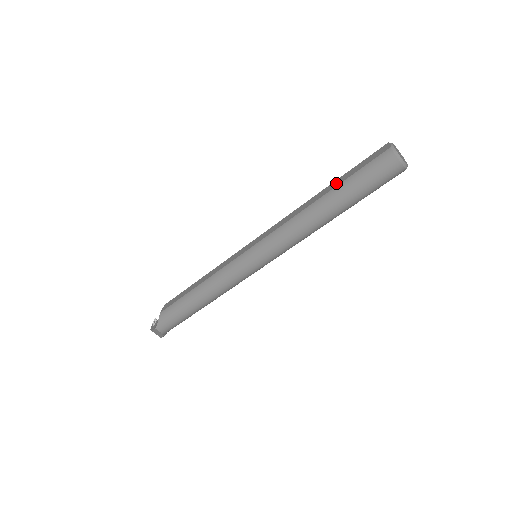
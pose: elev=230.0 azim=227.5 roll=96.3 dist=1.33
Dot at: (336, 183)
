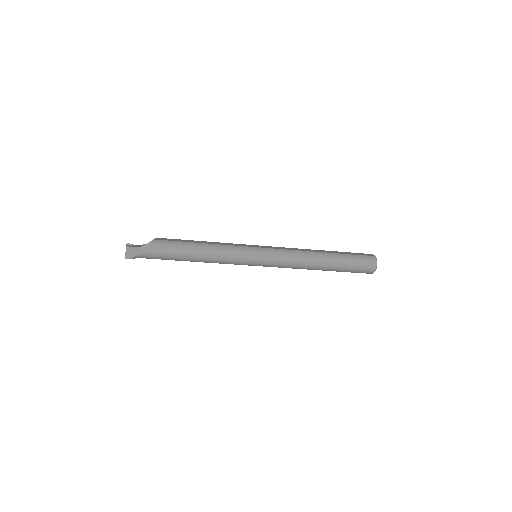
Dot at: (336, 252)
